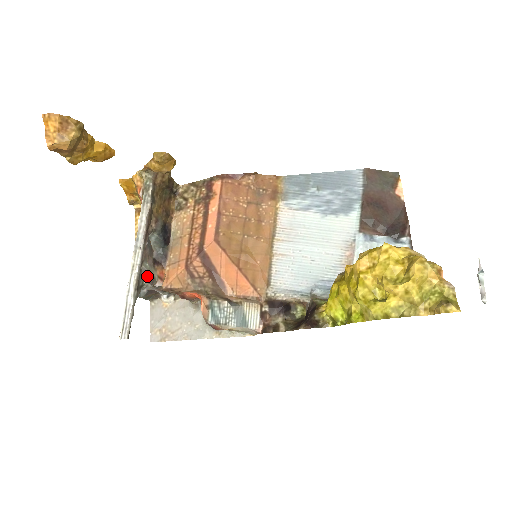
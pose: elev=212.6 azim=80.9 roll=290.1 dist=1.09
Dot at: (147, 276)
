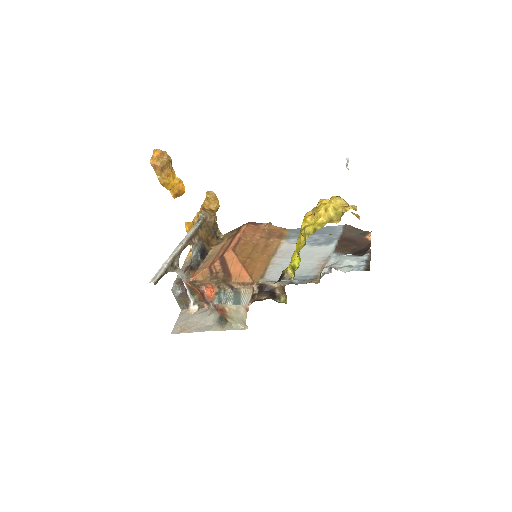
Dot at: occluded
